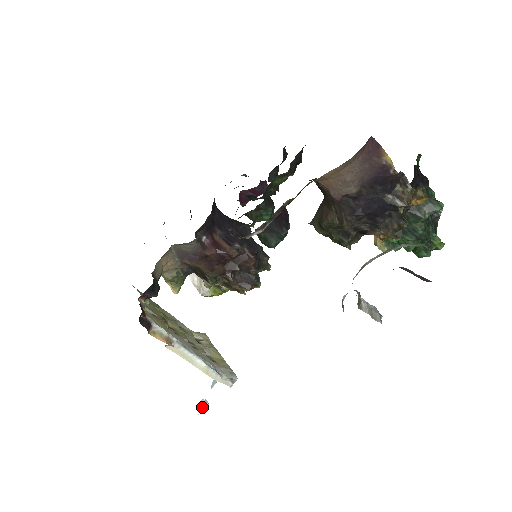
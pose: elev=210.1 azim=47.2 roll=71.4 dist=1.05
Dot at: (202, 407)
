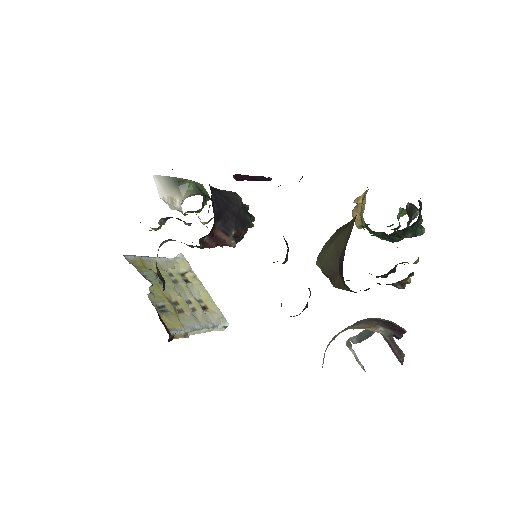
Dot at: occluded
